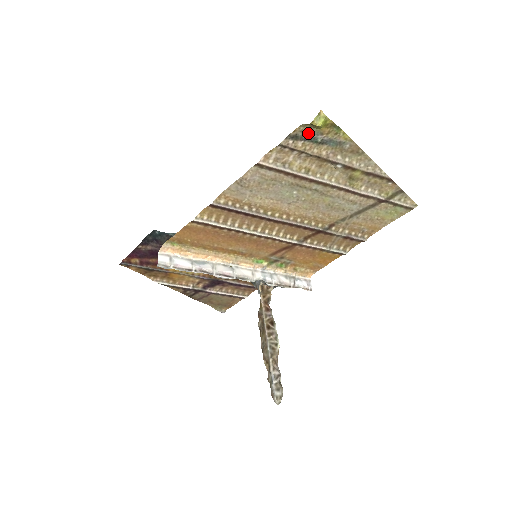
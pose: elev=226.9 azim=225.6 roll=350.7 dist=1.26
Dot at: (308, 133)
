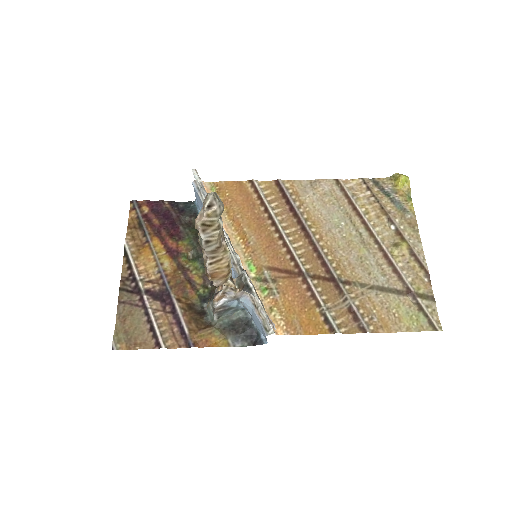
Dot at: (387, 187)
